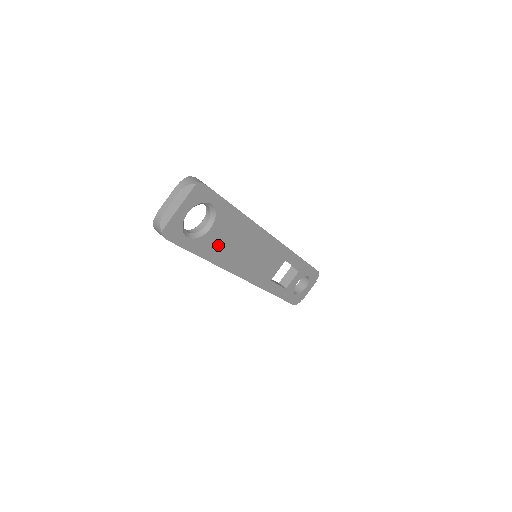
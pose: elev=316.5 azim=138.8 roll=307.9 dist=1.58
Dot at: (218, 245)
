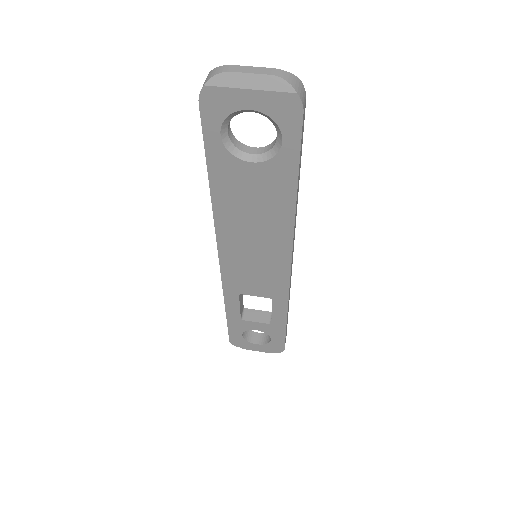
Dot at: (237, 190)
